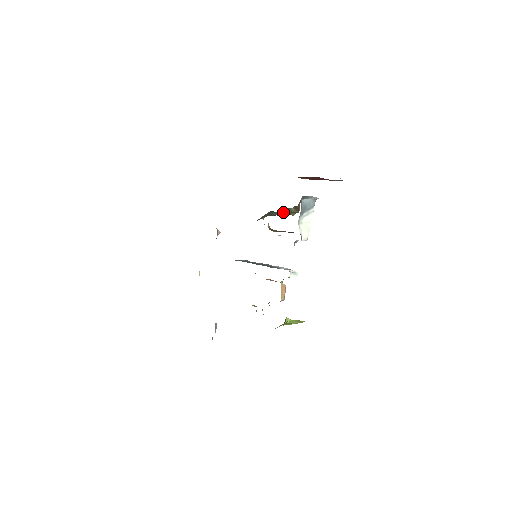
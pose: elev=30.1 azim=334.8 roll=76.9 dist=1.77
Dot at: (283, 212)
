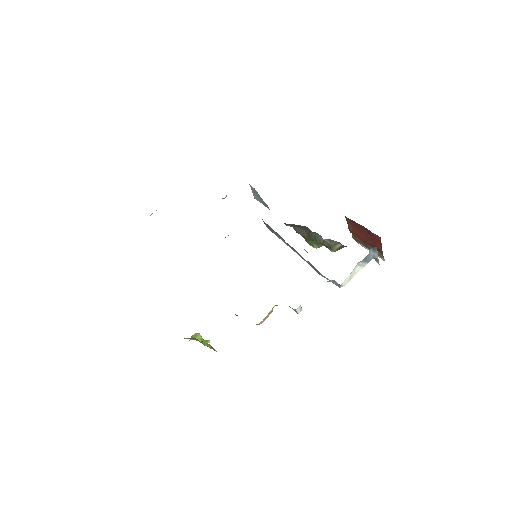
Dot at: (327, 240)
